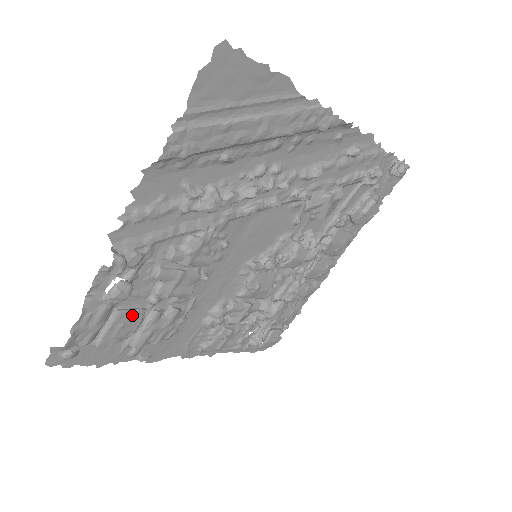
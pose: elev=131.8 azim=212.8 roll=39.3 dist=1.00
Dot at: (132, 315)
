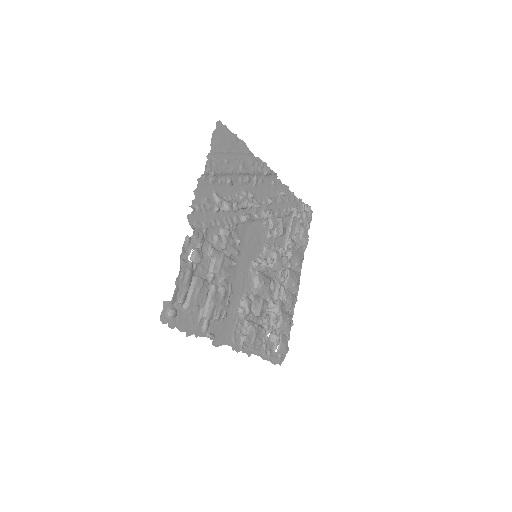
Dot at: (203, 282)
